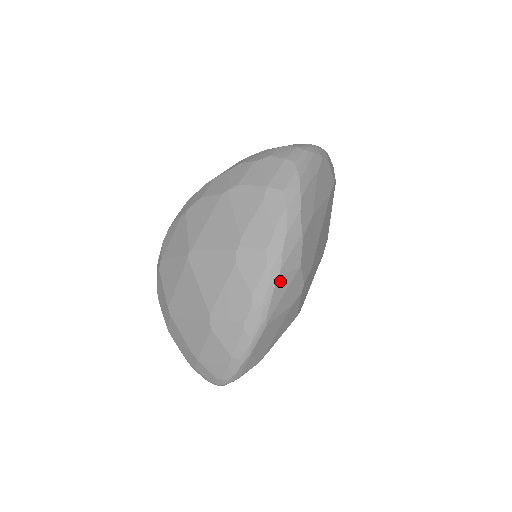
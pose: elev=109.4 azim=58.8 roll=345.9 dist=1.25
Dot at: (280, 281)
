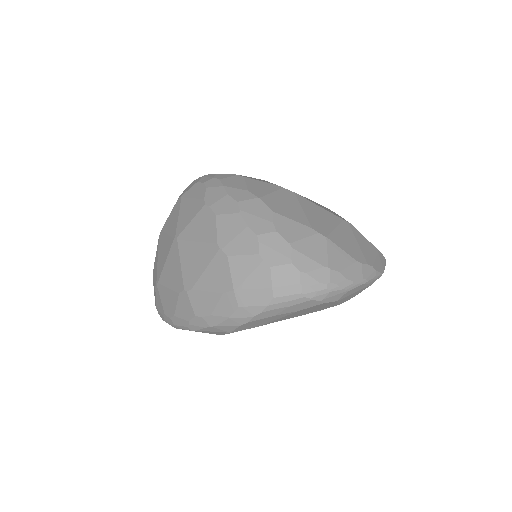
Dot at: occluded
